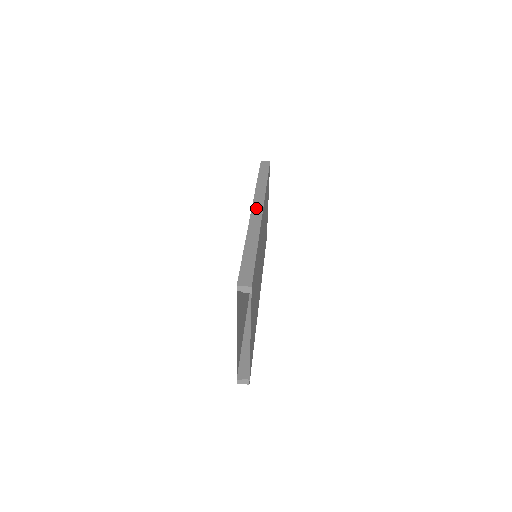
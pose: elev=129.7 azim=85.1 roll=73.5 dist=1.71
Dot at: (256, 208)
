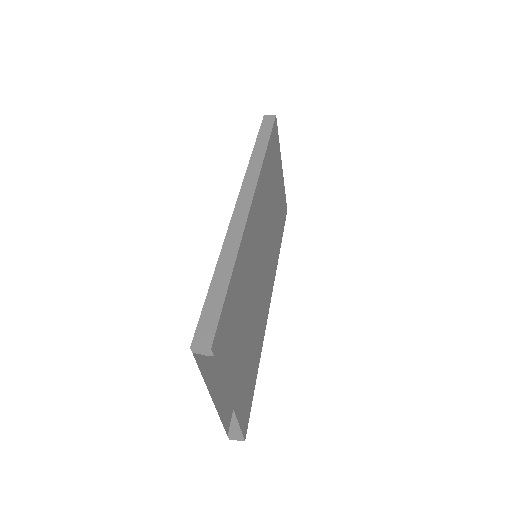
Dot at: (243, 199)
